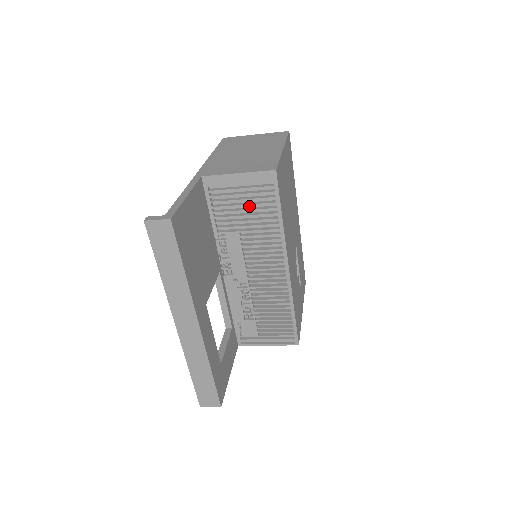
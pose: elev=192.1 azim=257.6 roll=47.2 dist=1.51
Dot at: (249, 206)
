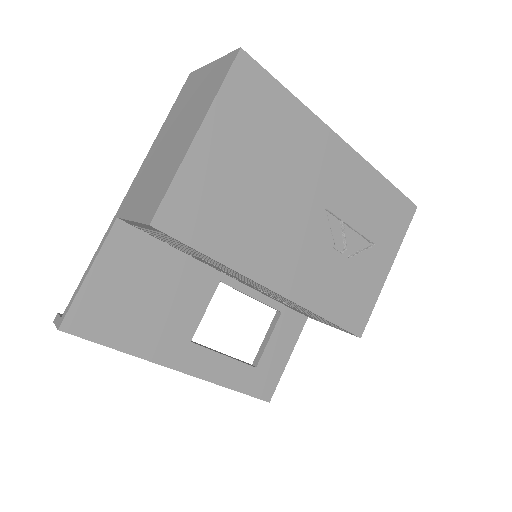
Dot at: occluded
